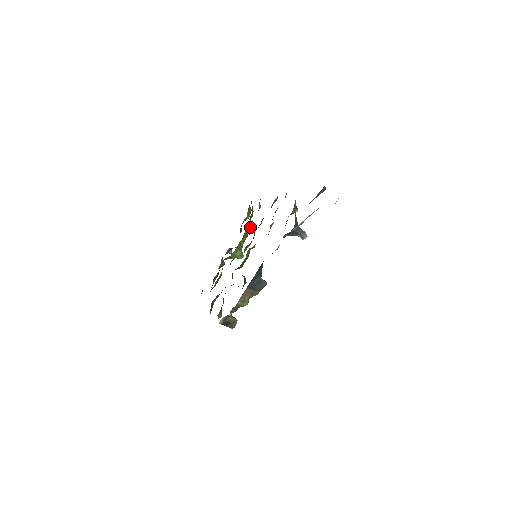
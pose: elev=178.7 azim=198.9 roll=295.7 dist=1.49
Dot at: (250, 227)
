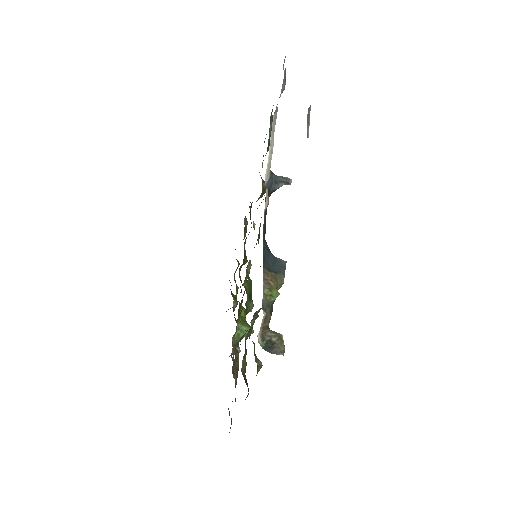
Dot at: occluded
